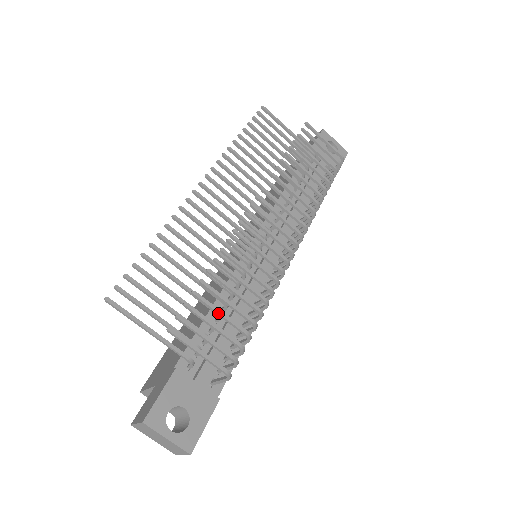
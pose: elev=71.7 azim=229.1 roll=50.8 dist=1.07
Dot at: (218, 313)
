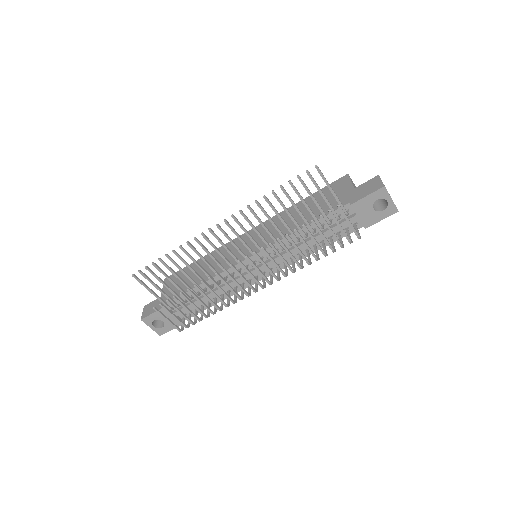
Dot at: (185, 308)
